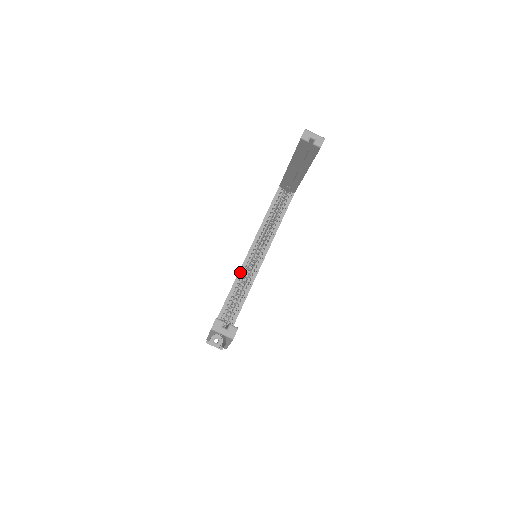
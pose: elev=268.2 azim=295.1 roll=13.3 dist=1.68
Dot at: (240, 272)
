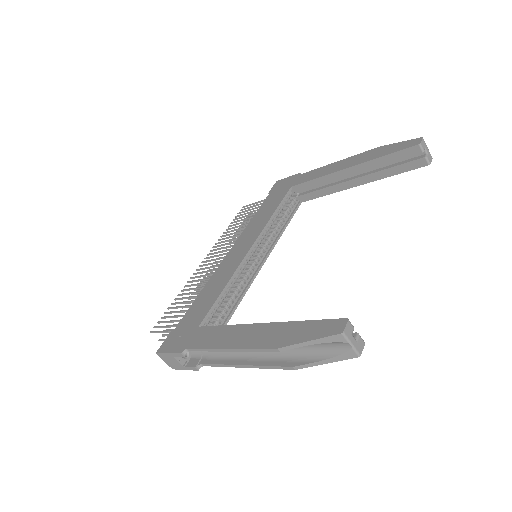
Dot at: (239, 269)
